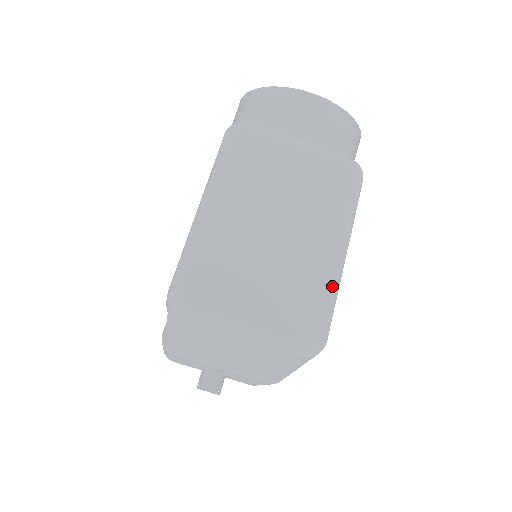
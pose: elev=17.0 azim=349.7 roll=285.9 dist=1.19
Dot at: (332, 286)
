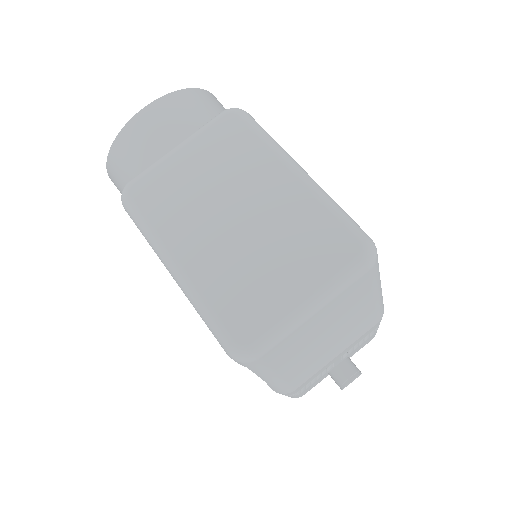
Dot at: (323, 200)
